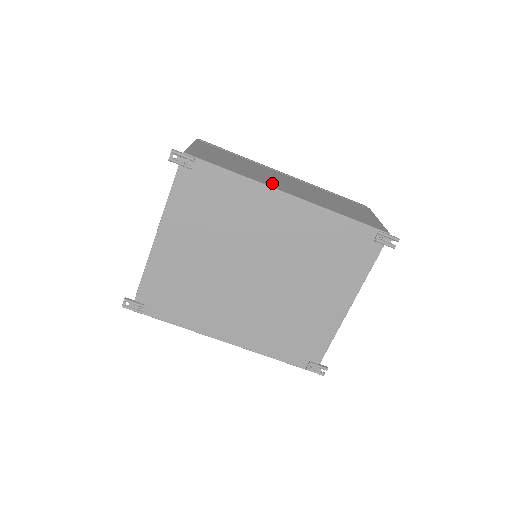
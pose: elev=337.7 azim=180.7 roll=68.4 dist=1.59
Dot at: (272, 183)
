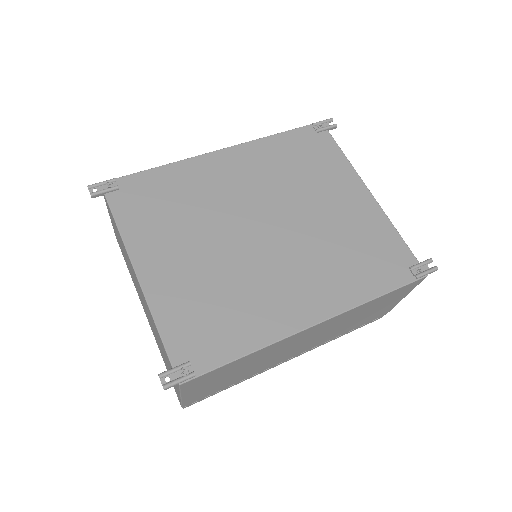
Dot at: occluded
